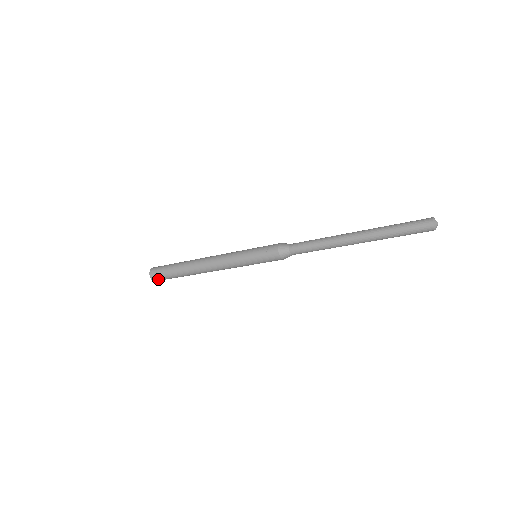
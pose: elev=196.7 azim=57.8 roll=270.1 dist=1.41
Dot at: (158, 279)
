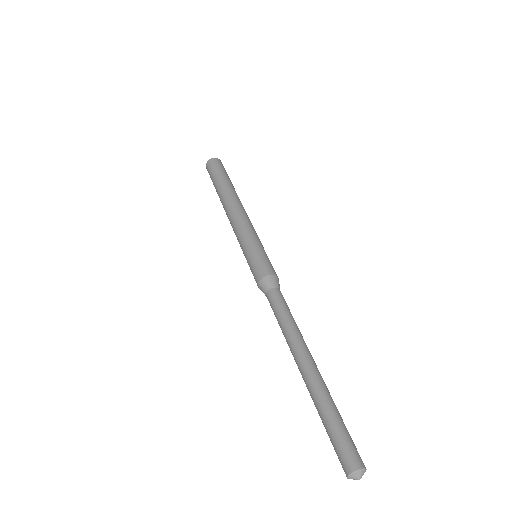
Dot at: occluded
